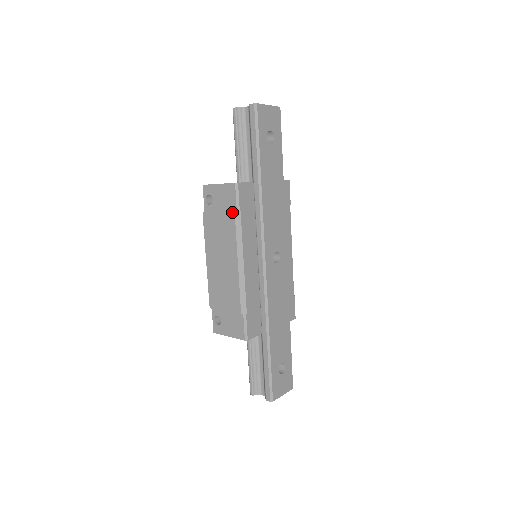
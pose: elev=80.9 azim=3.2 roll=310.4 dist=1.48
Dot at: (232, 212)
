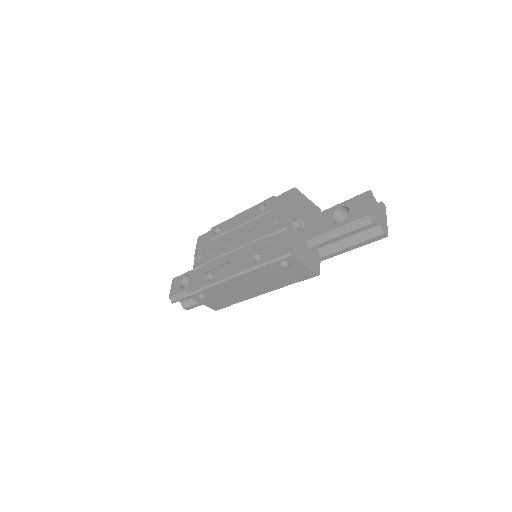
Dot at: (295, 282)
